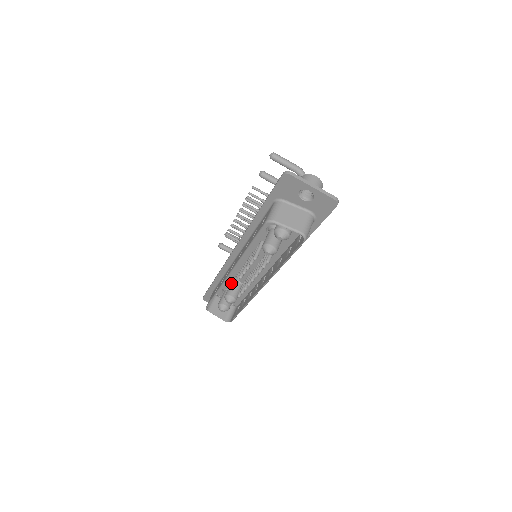
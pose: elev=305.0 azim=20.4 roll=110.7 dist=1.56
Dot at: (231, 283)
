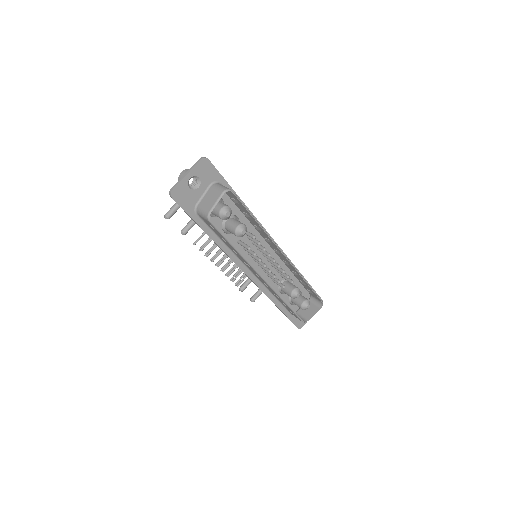
Dot at: (282, 290)
